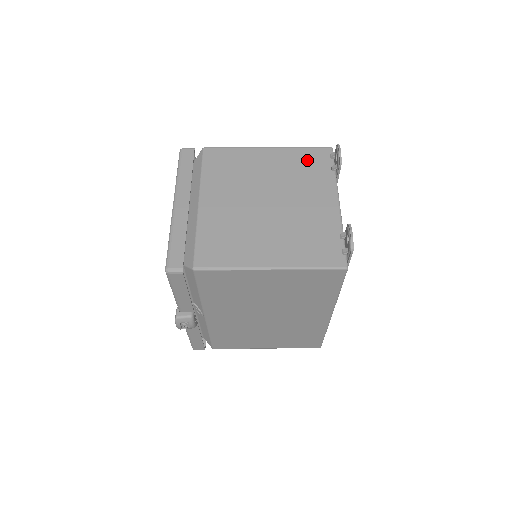
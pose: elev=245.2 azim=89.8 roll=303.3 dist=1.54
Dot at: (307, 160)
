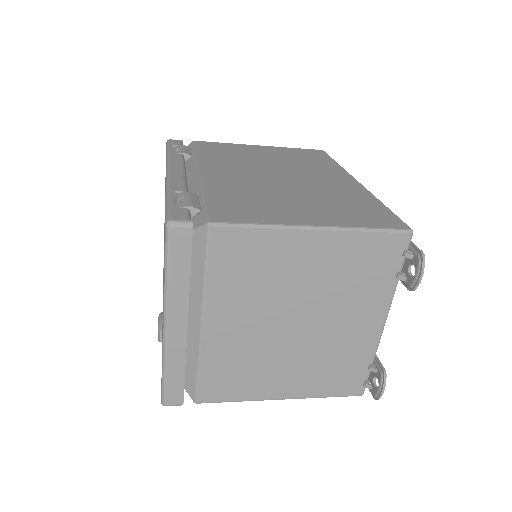
Dot at: (368, 257)
